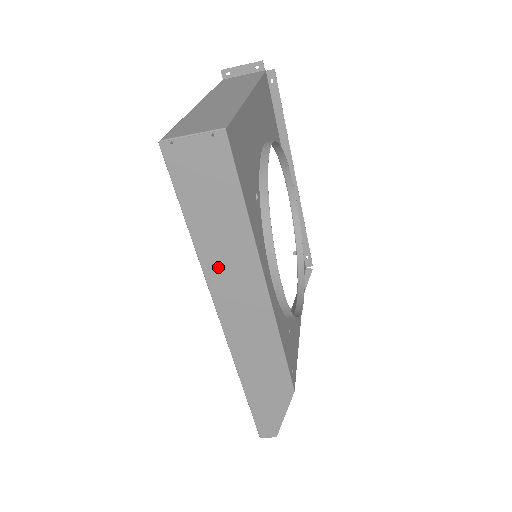
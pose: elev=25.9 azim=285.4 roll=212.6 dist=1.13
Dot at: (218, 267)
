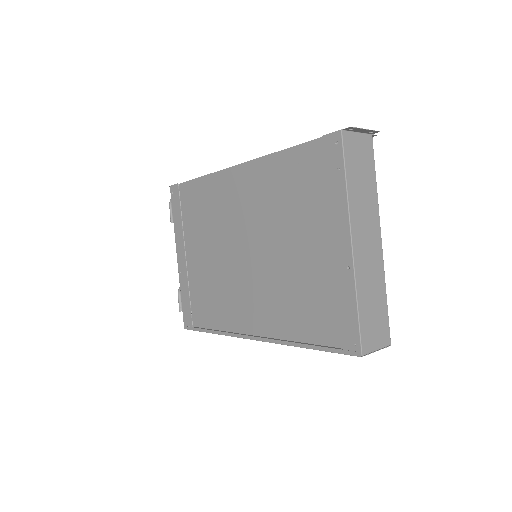
Dot at: occluded
